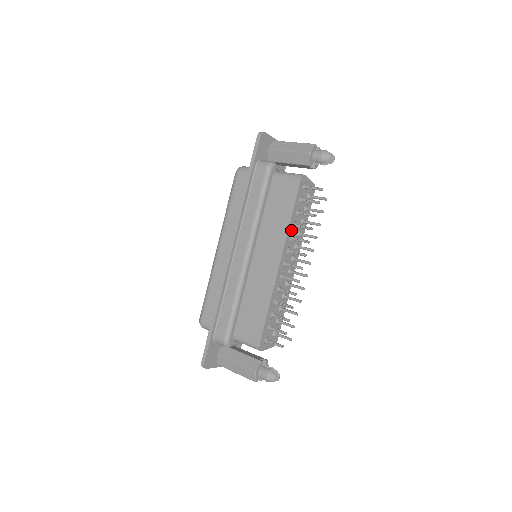
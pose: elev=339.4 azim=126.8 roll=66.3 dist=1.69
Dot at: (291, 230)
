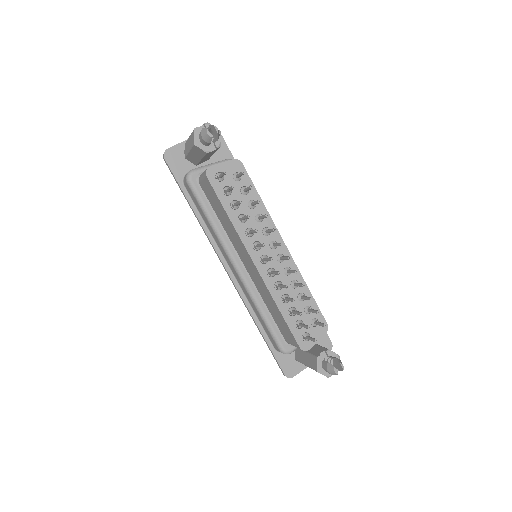
Dot at: (241, 227)
